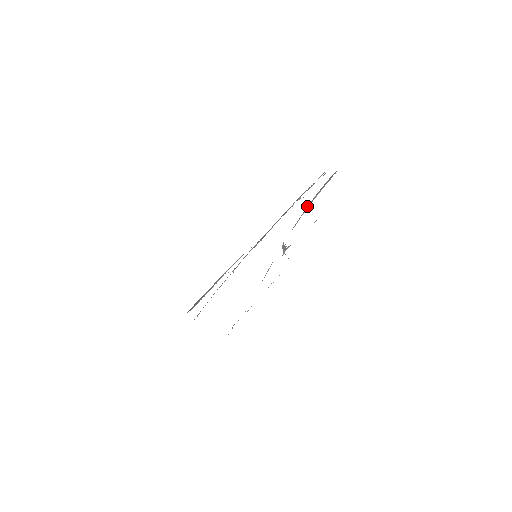
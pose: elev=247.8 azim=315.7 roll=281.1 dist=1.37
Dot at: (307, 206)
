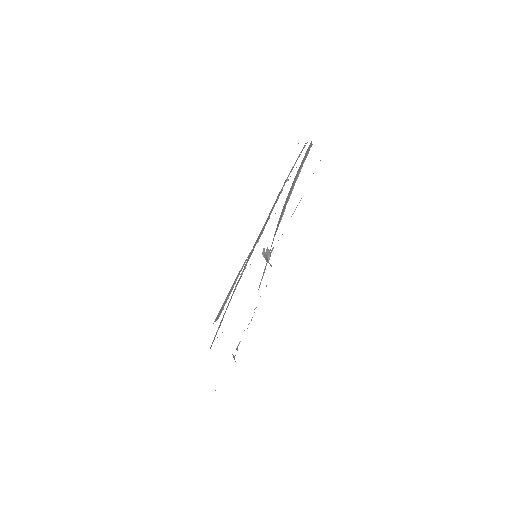
Dot at: (288, 193)
